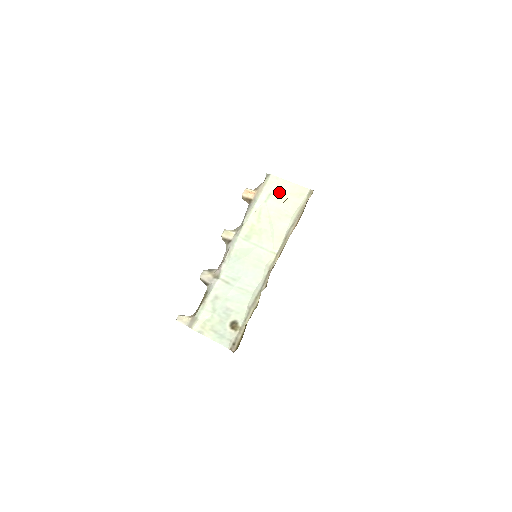
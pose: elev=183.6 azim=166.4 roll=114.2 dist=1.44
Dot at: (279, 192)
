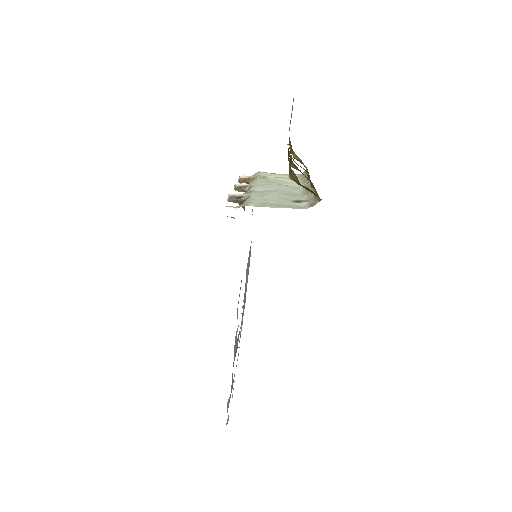
Dot at: (275, 174)
